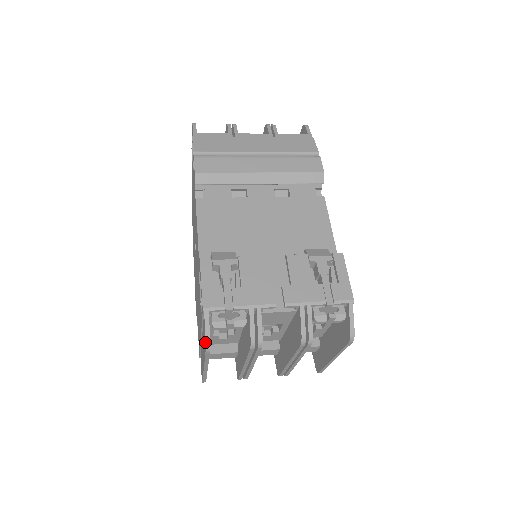
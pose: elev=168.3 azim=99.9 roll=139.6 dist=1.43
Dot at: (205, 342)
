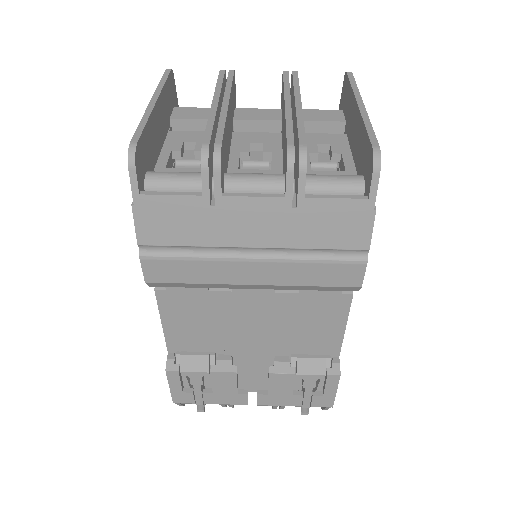
Dot at: occluded
